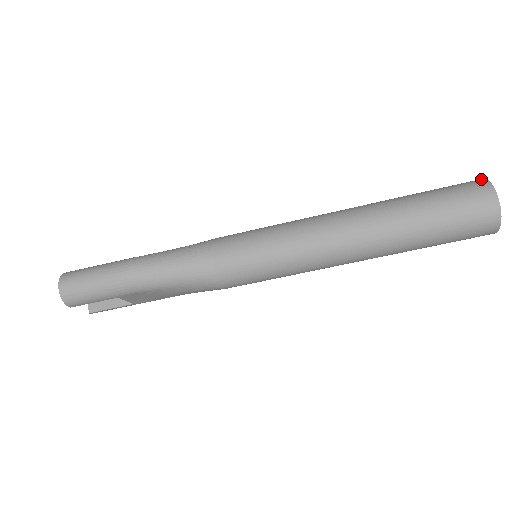
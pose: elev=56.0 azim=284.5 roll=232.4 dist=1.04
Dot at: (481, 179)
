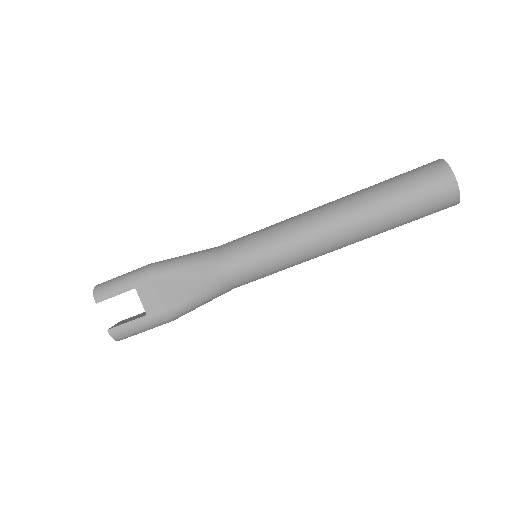
Dot at: occluded
